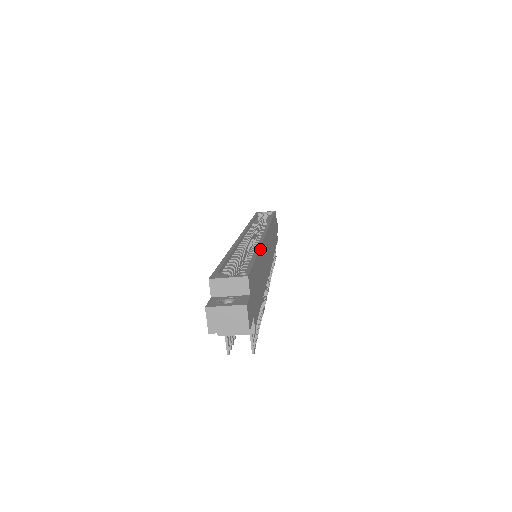
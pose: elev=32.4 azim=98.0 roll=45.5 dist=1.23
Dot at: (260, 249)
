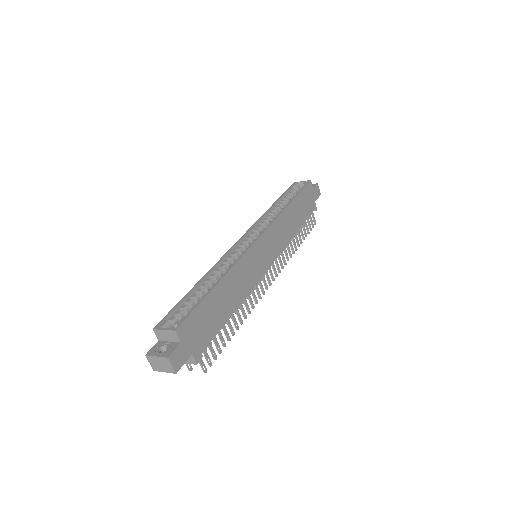
Dot at: (227, 274)
